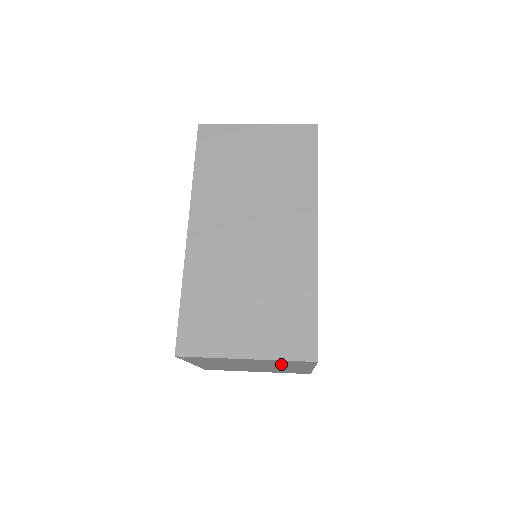
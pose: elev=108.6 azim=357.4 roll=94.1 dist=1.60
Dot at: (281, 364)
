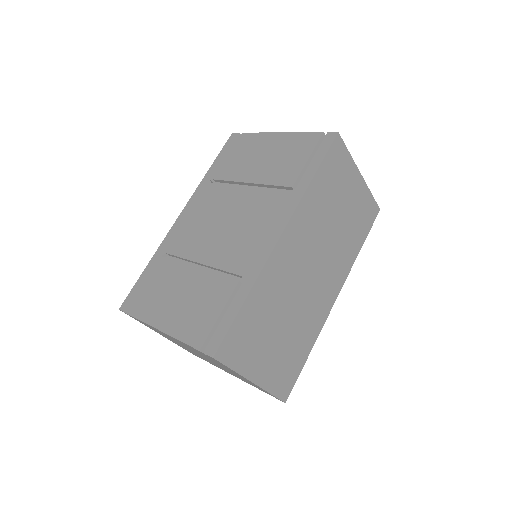
Dot at: occluded
